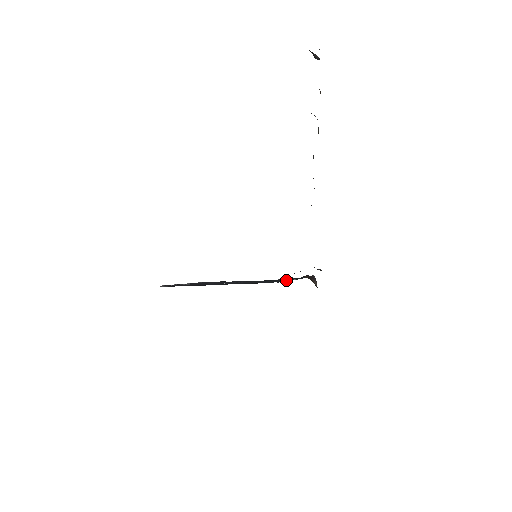
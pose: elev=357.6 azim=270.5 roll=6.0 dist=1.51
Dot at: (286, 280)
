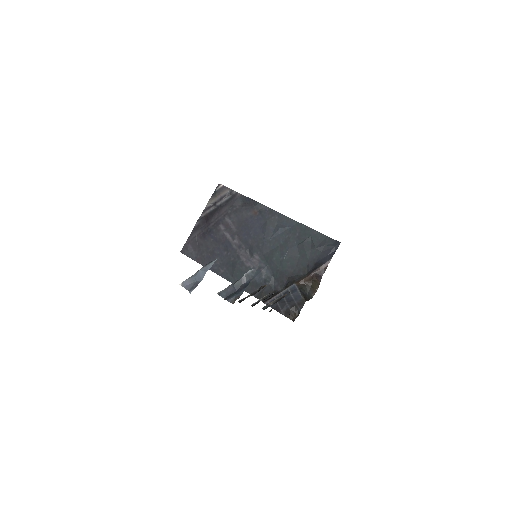
Dot at: (288, 274)
